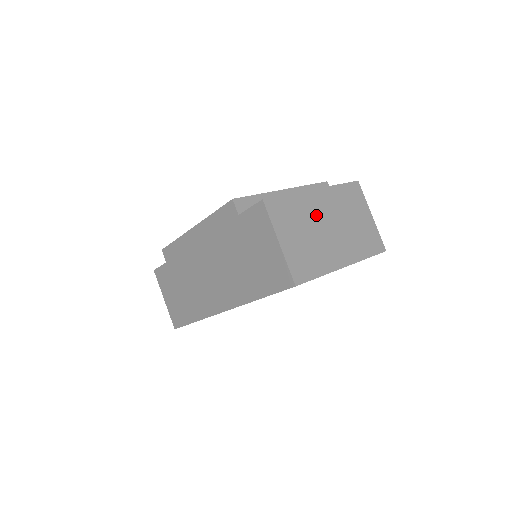
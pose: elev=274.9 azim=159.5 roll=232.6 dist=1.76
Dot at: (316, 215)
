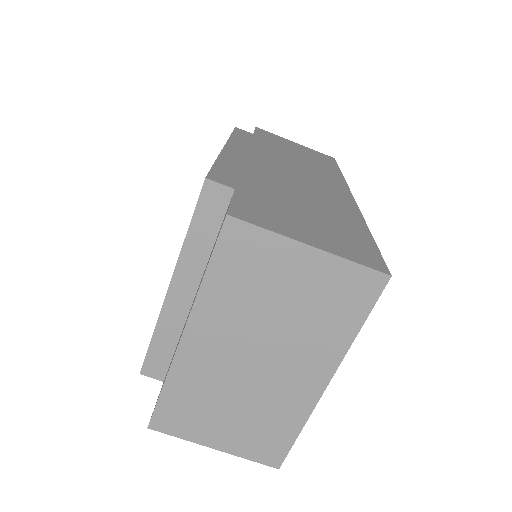
Dot at: (221, 368)
